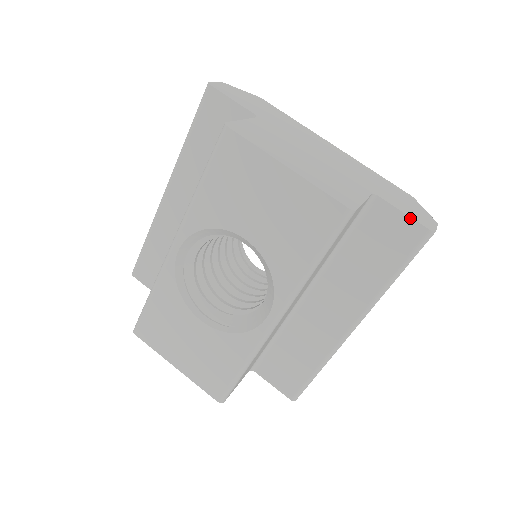
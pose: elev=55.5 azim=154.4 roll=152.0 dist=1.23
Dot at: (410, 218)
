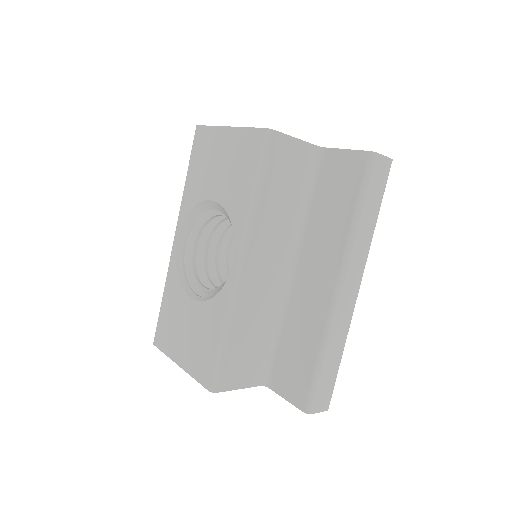
Dot at: (351, 150)
